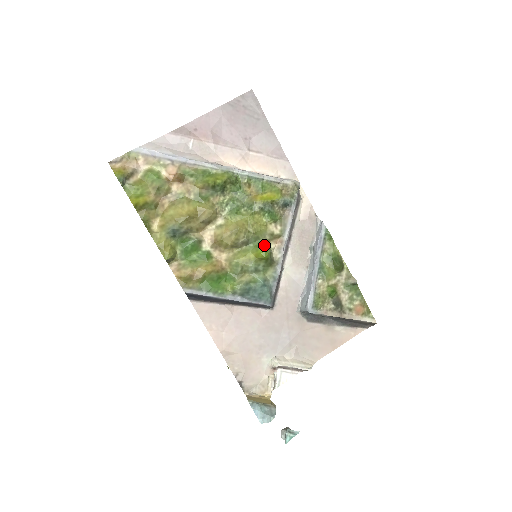
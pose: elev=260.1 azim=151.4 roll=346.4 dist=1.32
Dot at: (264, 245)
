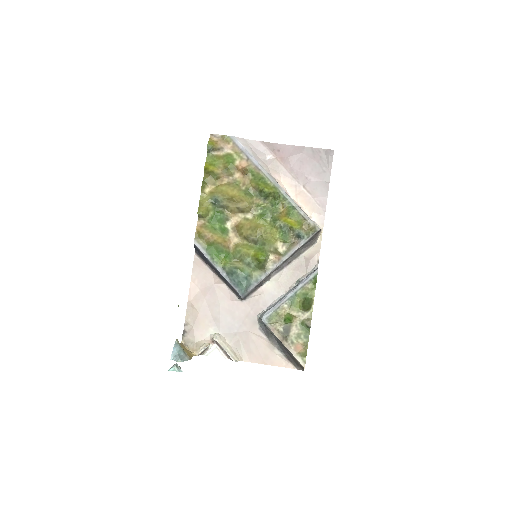
Dot at: (265, 252)
